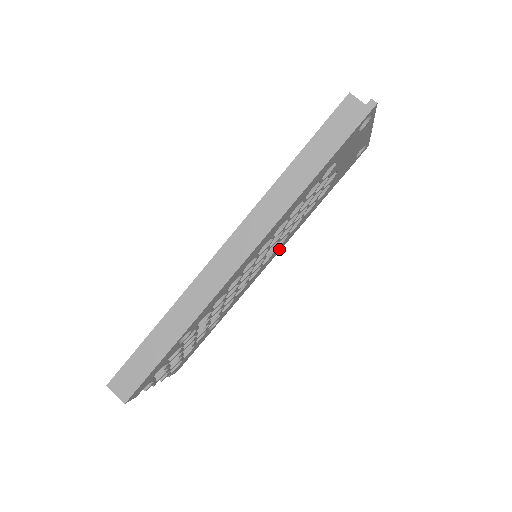
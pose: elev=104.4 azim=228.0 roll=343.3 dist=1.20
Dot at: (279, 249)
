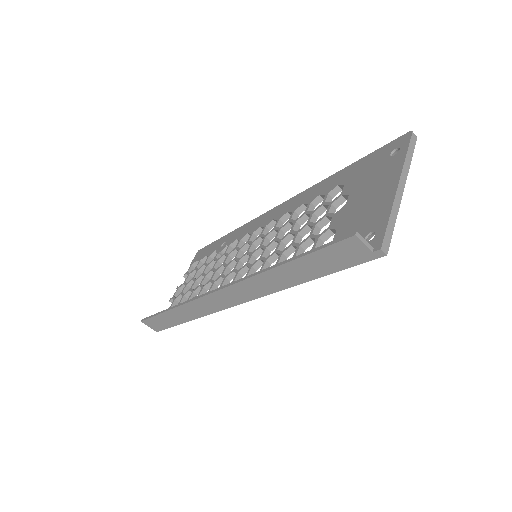
Dot at: occluded
